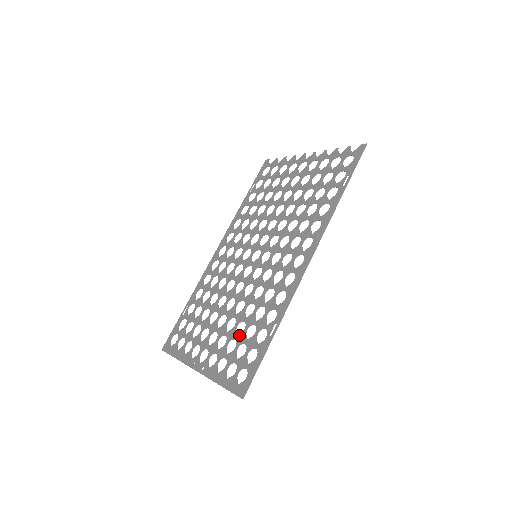
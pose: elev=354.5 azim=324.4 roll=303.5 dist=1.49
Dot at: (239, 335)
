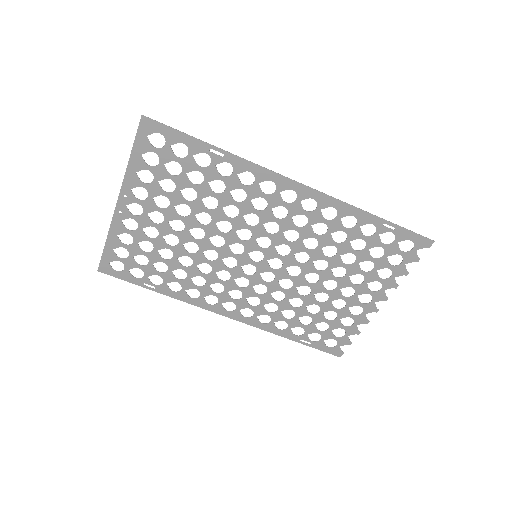
Dot at: (183, 187)
